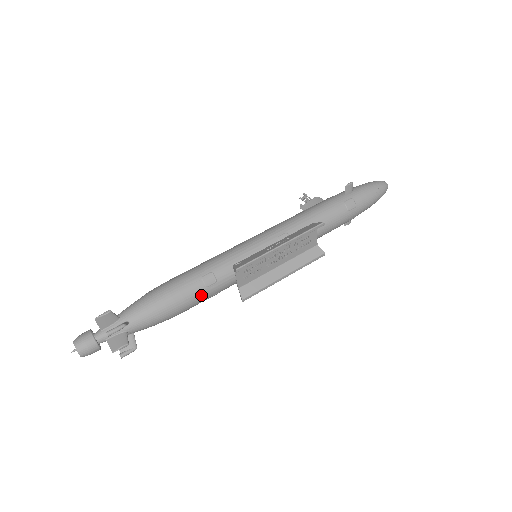
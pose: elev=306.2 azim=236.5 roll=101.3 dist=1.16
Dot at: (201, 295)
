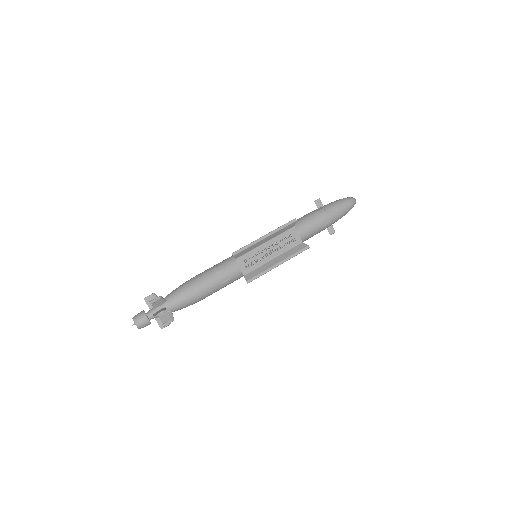
Dot at: (214, 279)
